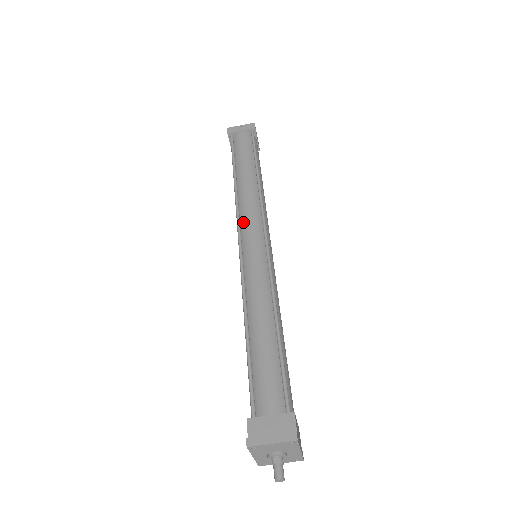
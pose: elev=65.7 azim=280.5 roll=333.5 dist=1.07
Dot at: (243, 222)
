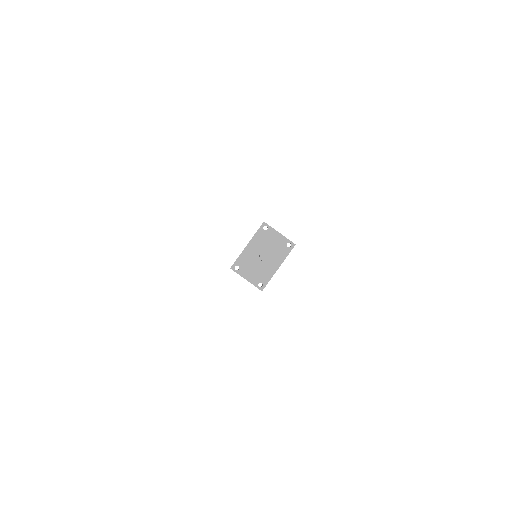
Dot at: occluded
